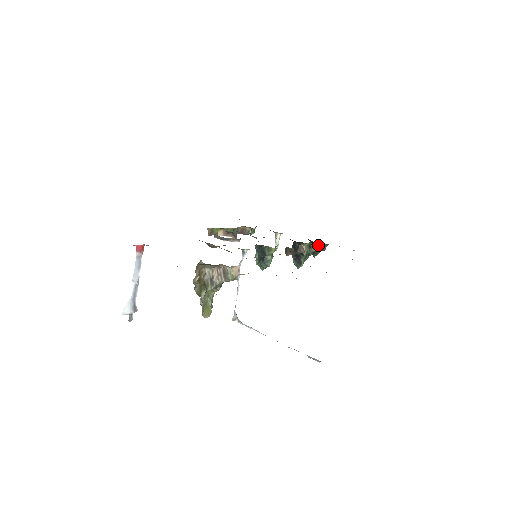
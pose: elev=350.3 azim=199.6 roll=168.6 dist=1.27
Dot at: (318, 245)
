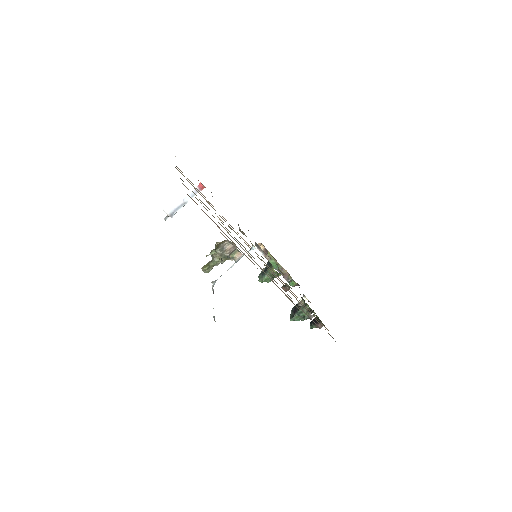
Dot at: occluded
